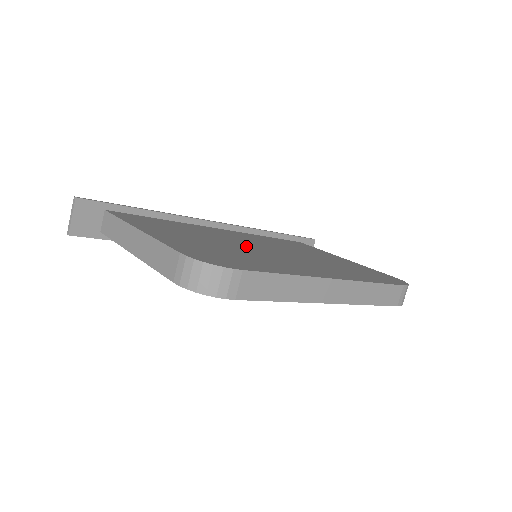
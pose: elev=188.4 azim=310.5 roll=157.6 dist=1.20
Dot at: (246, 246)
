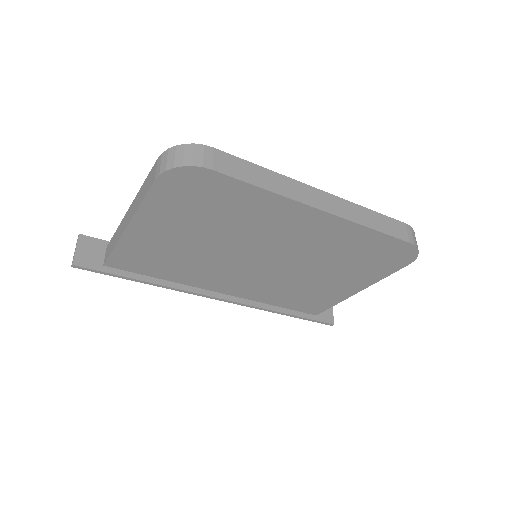
Dot at: occluded
